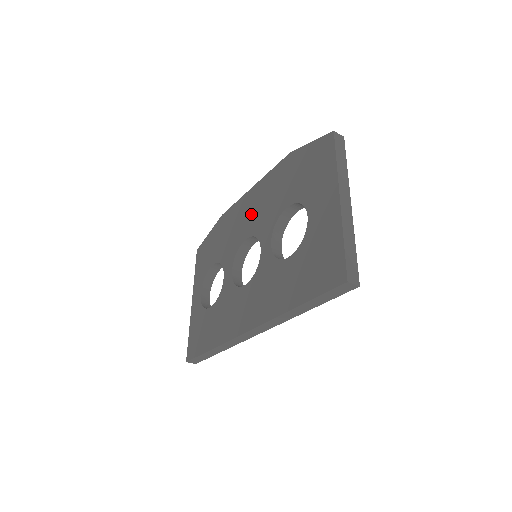
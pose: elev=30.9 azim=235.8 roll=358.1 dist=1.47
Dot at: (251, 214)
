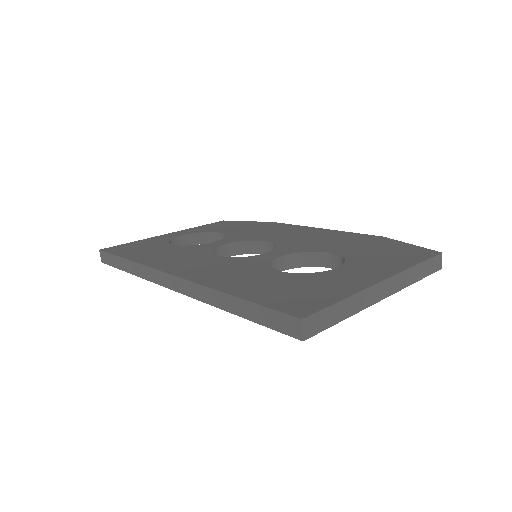
Dot at: (296, 236)
